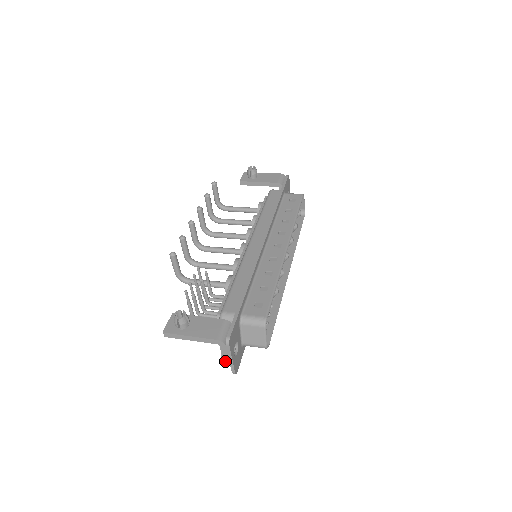
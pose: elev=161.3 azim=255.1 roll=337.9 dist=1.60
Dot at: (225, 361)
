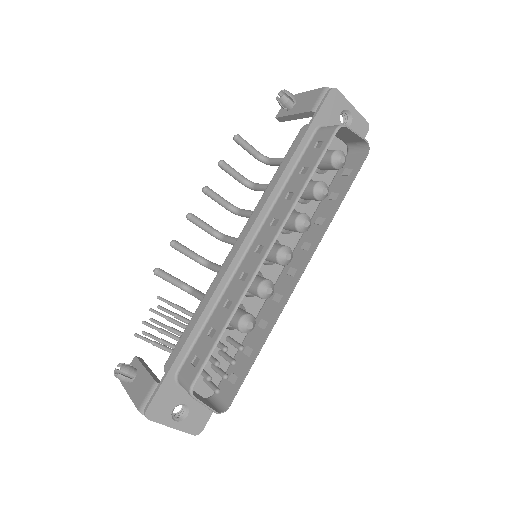
Dot at: occluded
